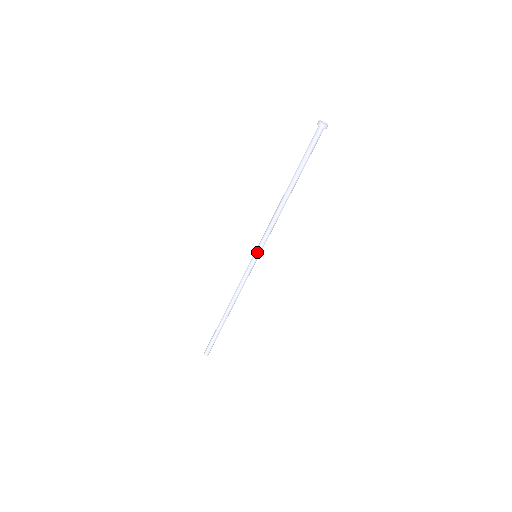
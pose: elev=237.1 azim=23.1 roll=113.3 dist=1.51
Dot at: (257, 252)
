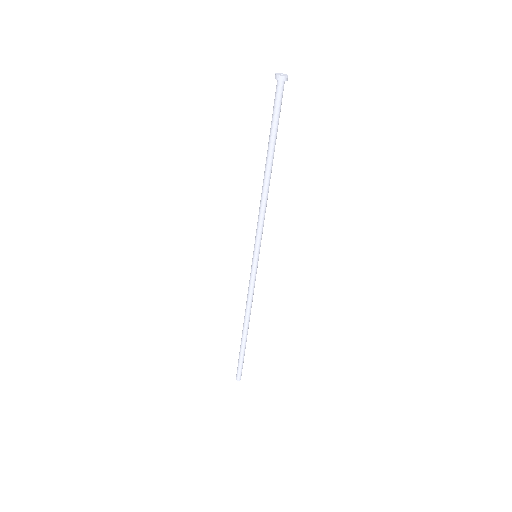
Dot at: (254, 250)
